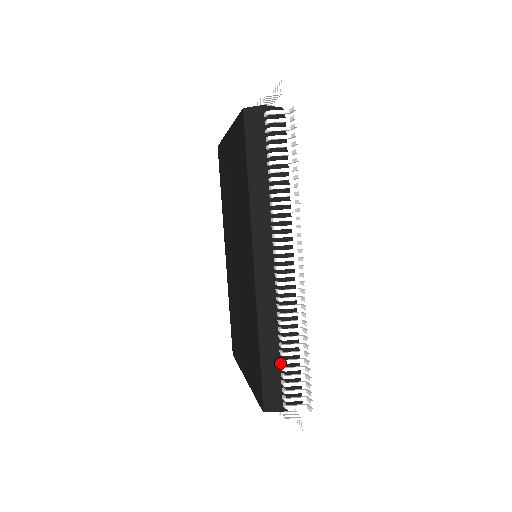
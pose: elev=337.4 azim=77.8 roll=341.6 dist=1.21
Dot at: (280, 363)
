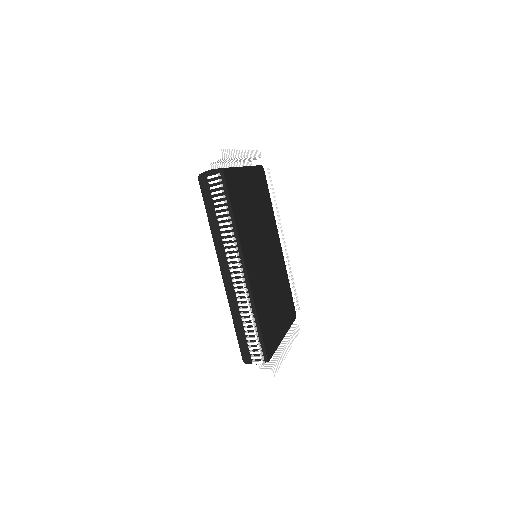
Dot at: occluded
